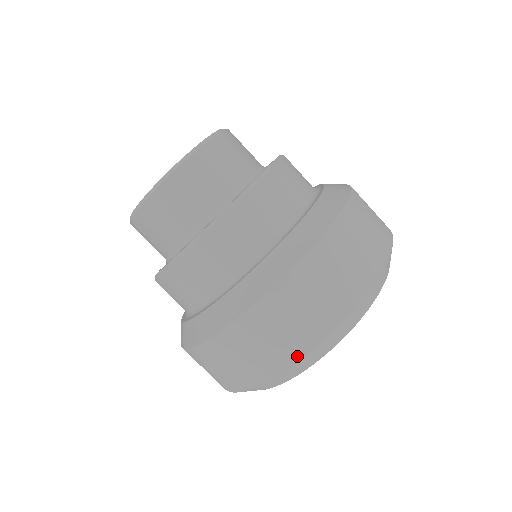
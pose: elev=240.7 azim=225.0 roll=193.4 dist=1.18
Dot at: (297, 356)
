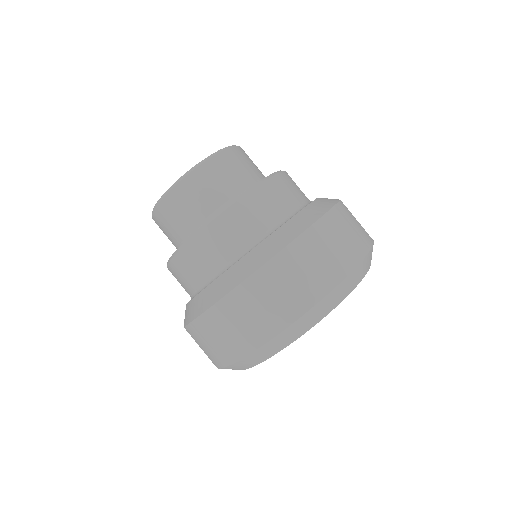
Dot at: (244, 353)
